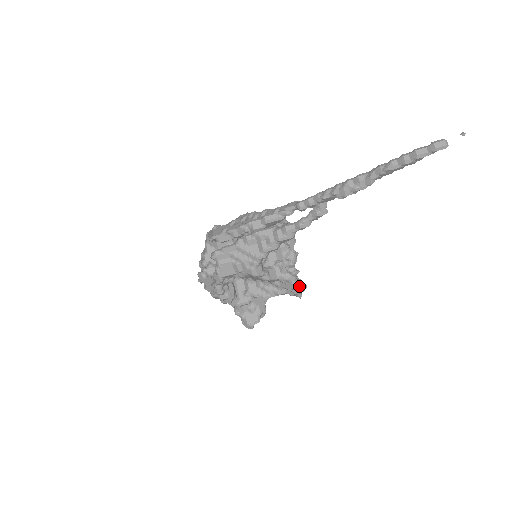
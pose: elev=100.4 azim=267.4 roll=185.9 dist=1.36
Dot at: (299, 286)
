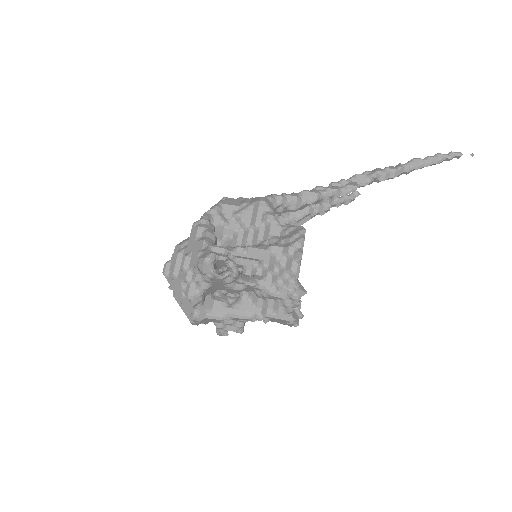
Dot at: occluded
